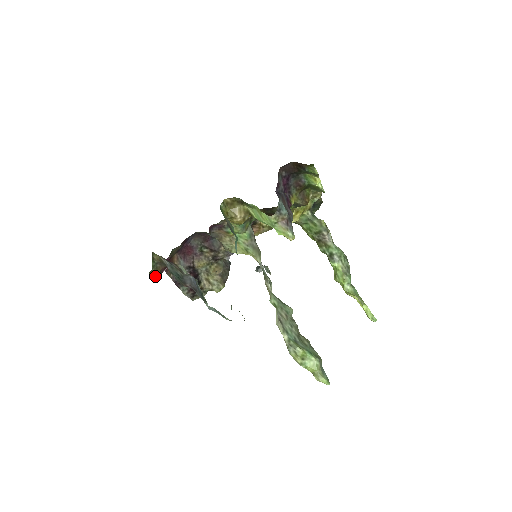
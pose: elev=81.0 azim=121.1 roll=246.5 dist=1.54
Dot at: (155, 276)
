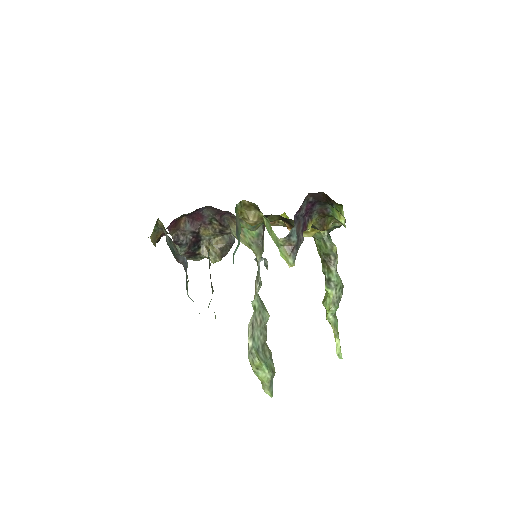
Dot at: (153, 239)
